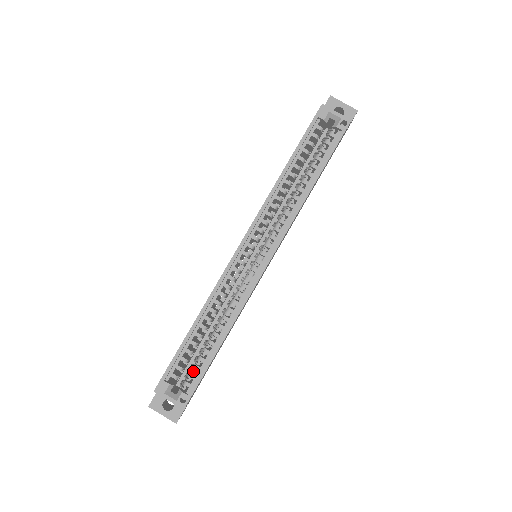
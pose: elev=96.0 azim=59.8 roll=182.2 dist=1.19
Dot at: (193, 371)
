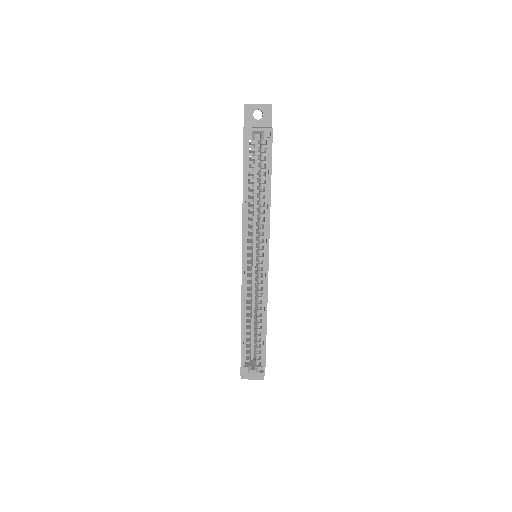
Dot at: (257, 352)
